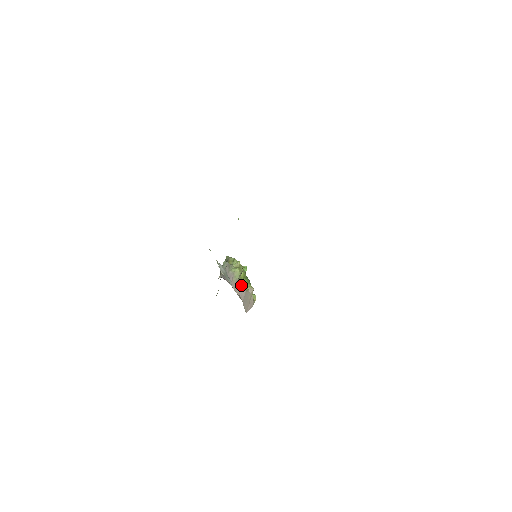
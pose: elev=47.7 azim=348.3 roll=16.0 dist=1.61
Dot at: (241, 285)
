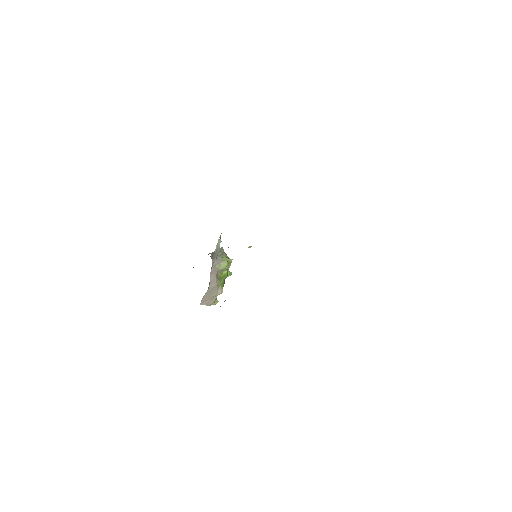
Dot at: (218, 277)
